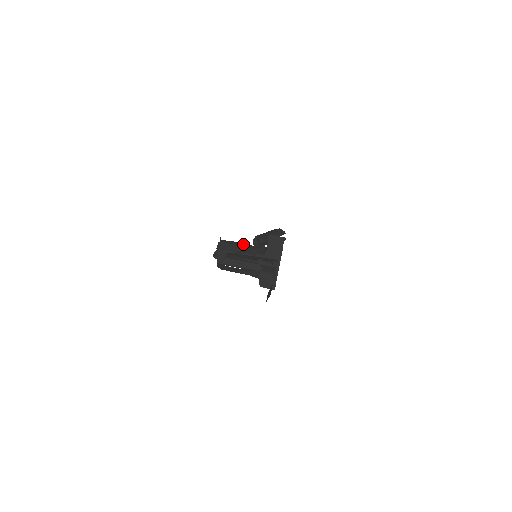
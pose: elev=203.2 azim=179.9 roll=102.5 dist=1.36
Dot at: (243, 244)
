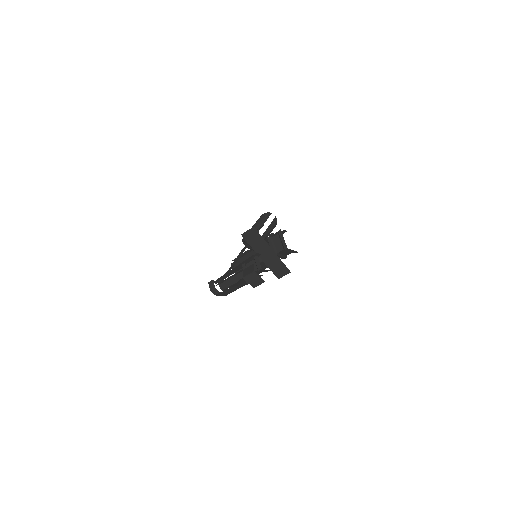
Dot at: occluded
